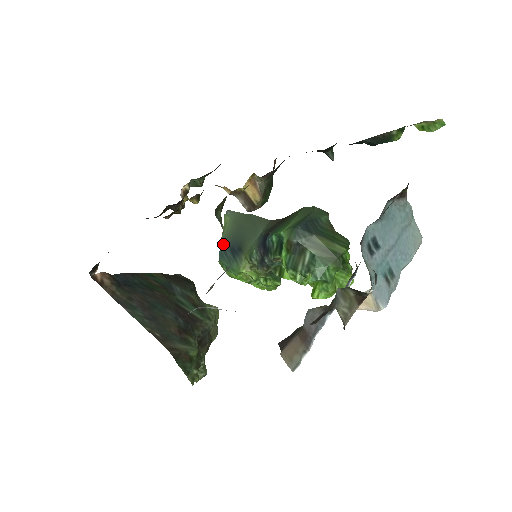
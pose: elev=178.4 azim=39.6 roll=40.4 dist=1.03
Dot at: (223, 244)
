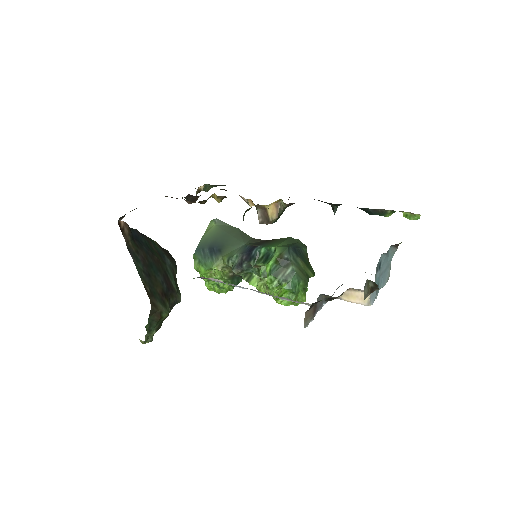
Dot at: (203, 242)
